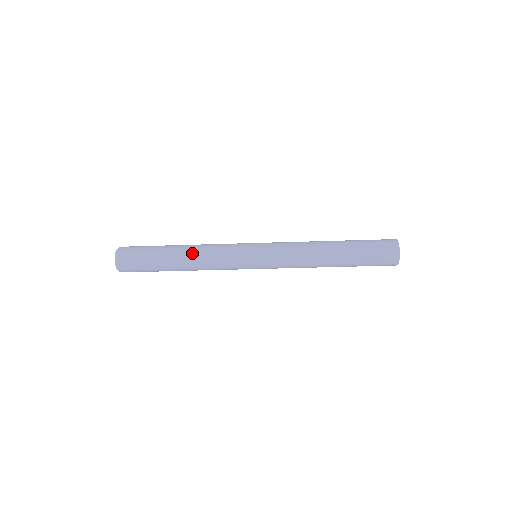
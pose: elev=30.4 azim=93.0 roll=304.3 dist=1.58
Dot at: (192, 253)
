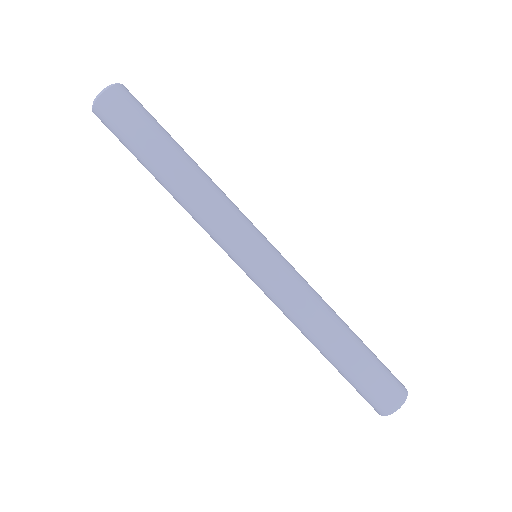
Dot at: (199, 177)
